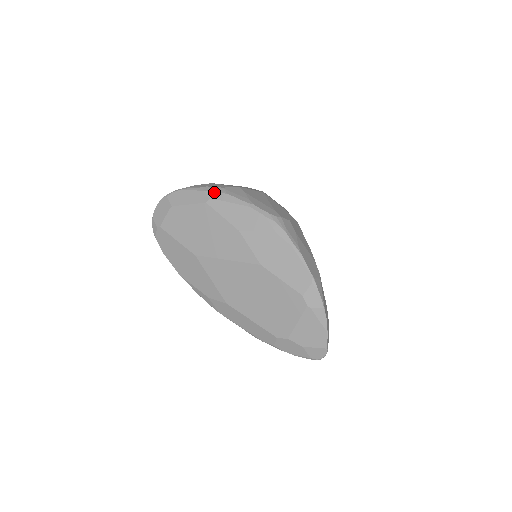
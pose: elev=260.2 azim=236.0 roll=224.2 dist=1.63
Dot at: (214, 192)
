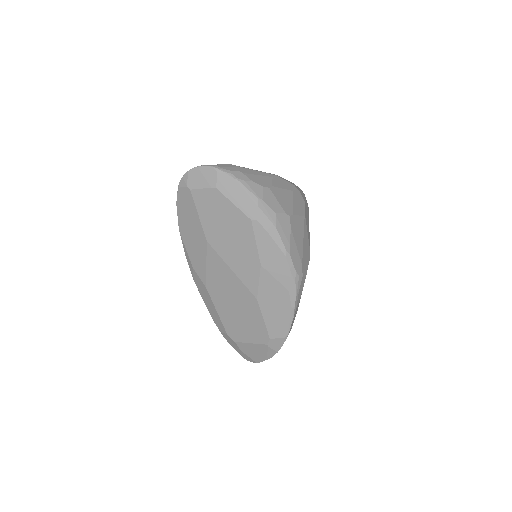
Dot at: (265, 215)
